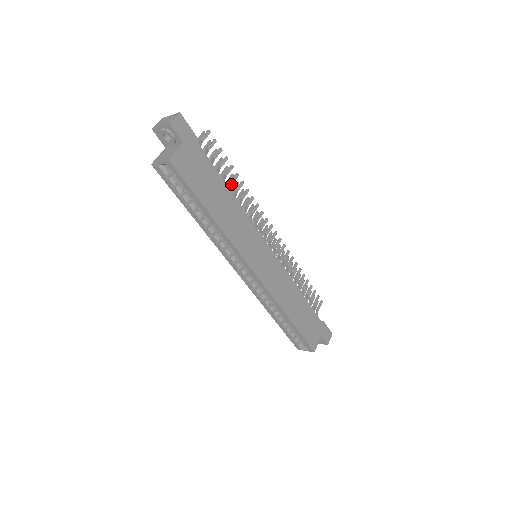
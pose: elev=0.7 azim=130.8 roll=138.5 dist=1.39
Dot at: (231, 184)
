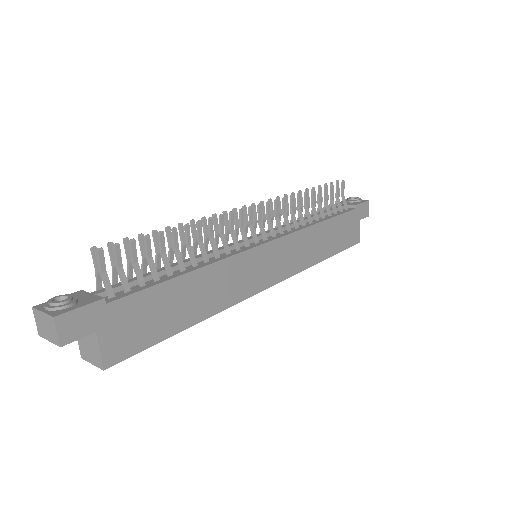
Dot at: (177, 251)
